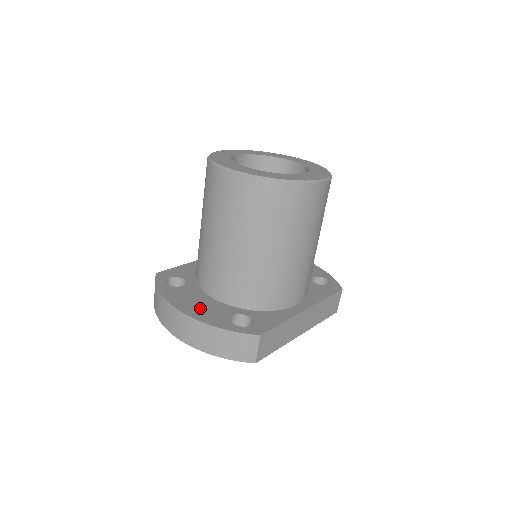
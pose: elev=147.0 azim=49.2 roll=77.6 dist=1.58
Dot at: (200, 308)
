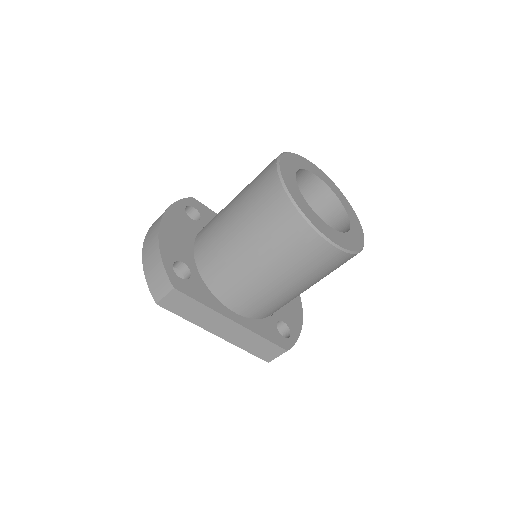
Dot at: (174, 236)
